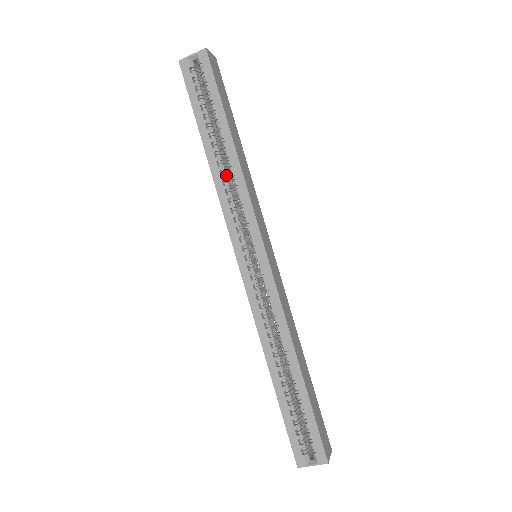
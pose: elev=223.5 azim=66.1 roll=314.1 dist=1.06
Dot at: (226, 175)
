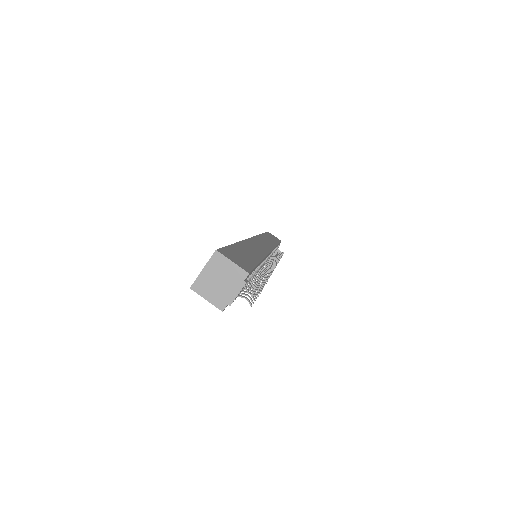
Dot at: occluded
